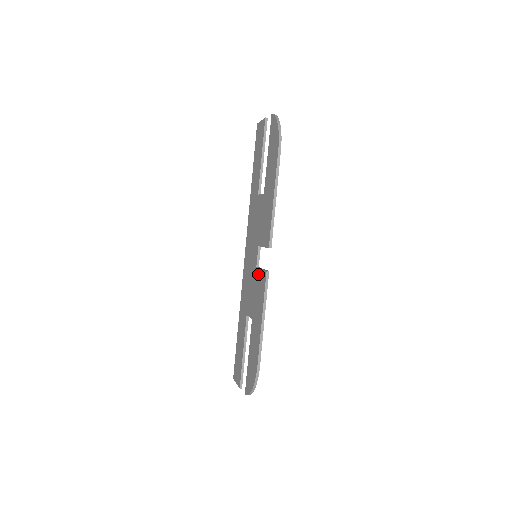
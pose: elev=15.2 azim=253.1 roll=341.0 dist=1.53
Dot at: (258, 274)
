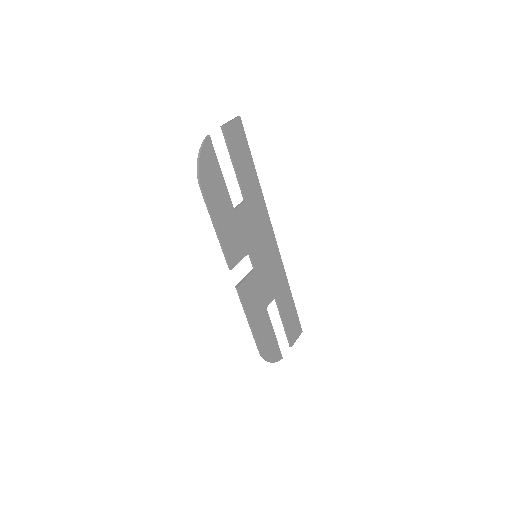
Dot at: (249, 278)
